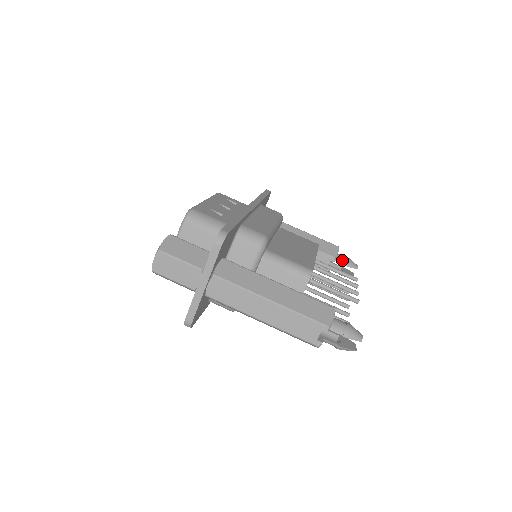
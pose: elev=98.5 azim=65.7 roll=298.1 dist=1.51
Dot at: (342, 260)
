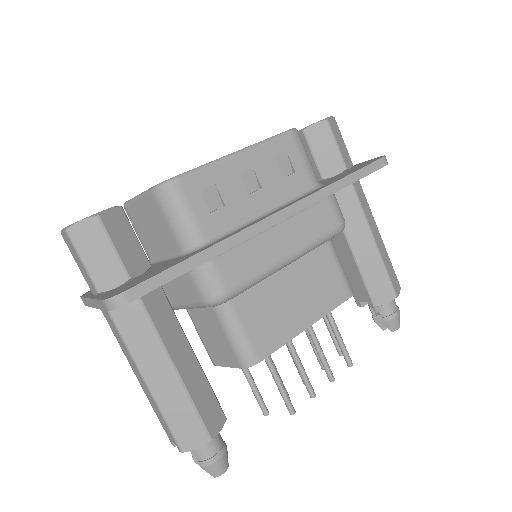
Dot at: (385, 311)
